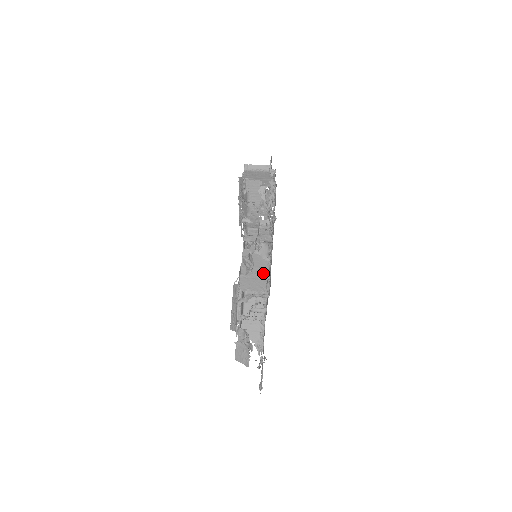
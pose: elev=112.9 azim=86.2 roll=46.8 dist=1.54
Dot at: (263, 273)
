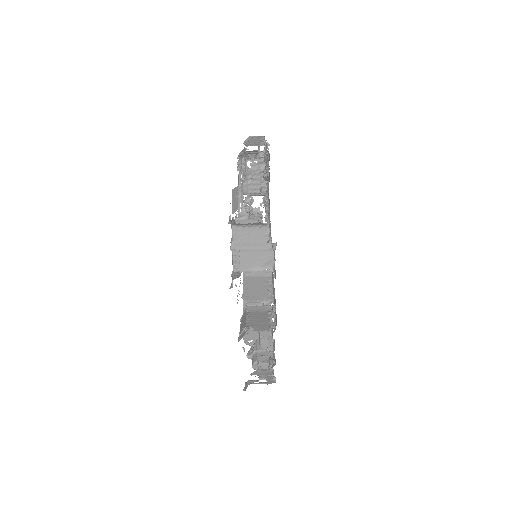
Dot at: occluded
